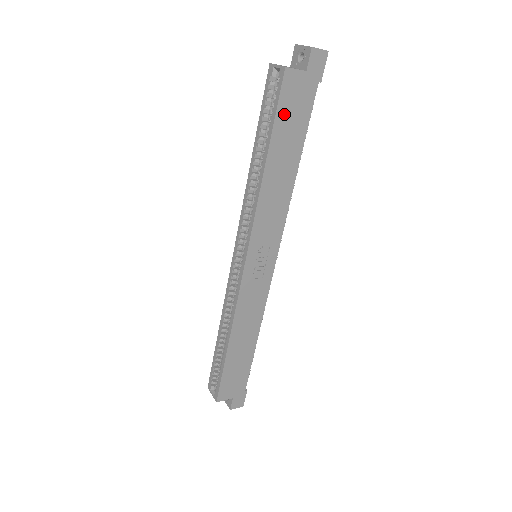
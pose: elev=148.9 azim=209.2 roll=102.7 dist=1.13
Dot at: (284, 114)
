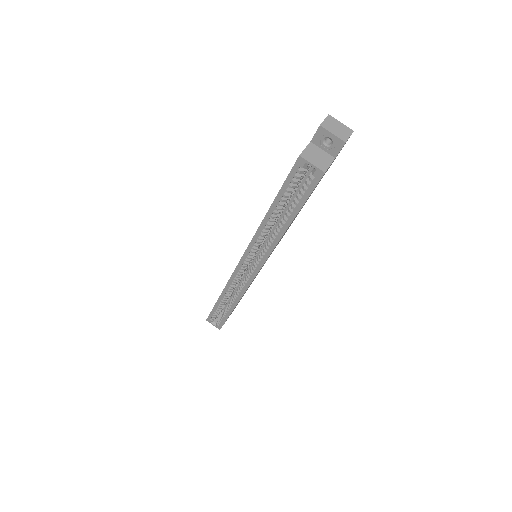
Dot at: occluded
